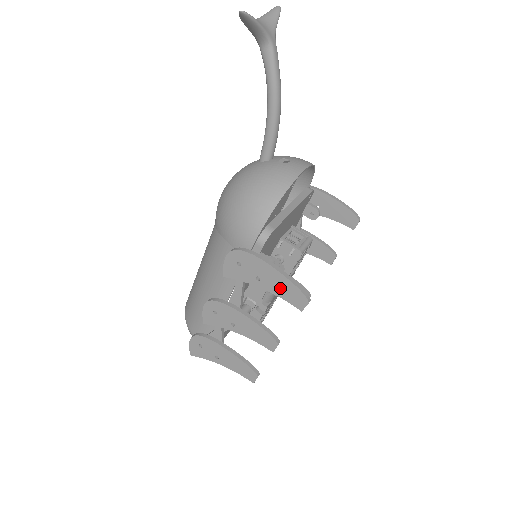
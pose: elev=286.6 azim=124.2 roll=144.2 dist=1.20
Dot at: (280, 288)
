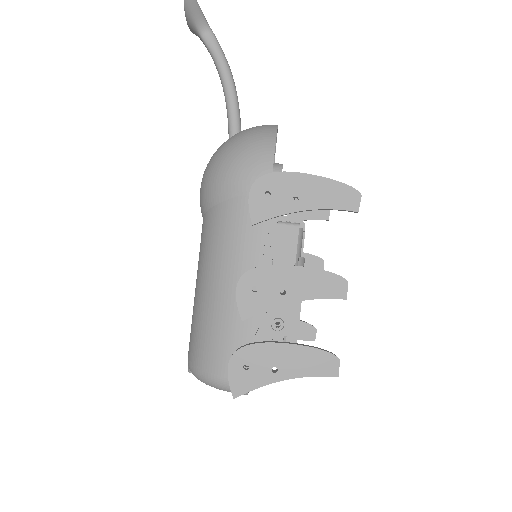
Dot at: (324, 196)
